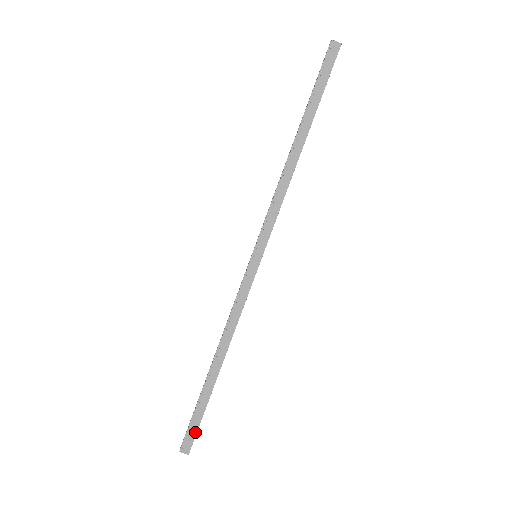
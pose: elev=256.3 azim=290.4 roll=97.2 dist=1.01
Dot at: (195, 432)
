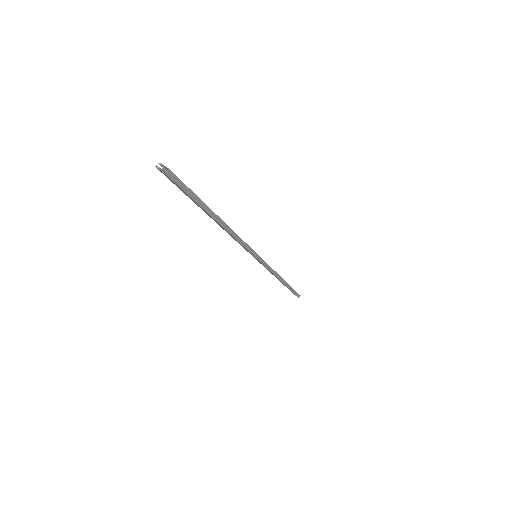
Dot at: (184, 184)
